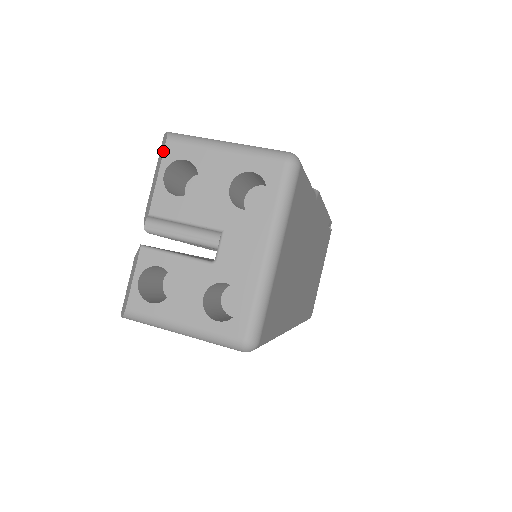
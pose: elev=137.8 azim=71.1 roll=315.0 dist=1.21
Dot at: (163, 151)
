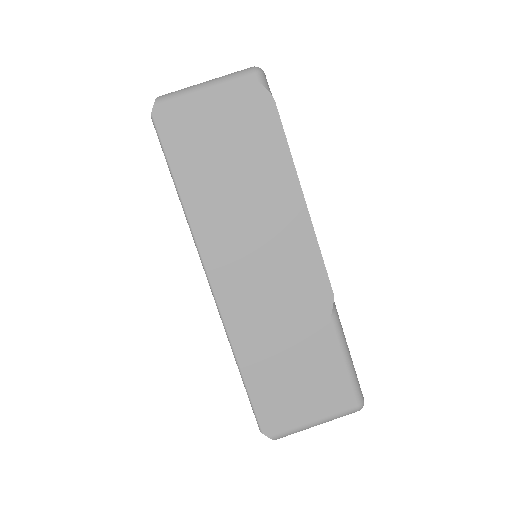
Dot at: occluded
